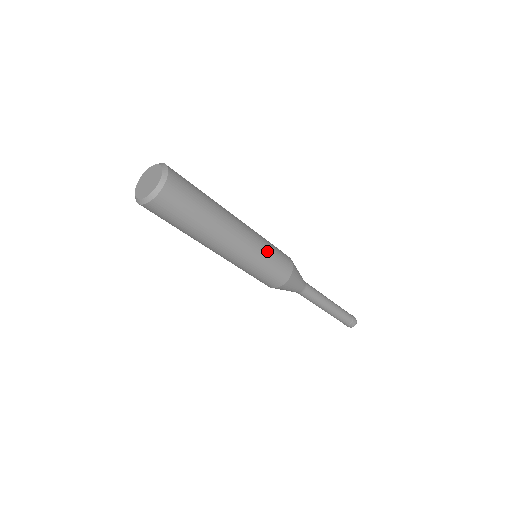
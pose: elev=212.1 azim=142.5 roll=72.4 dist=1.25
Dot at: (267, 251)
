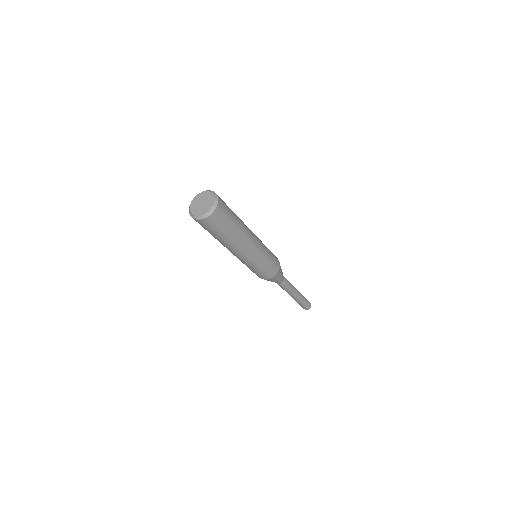
Dot at: (267, 252)
